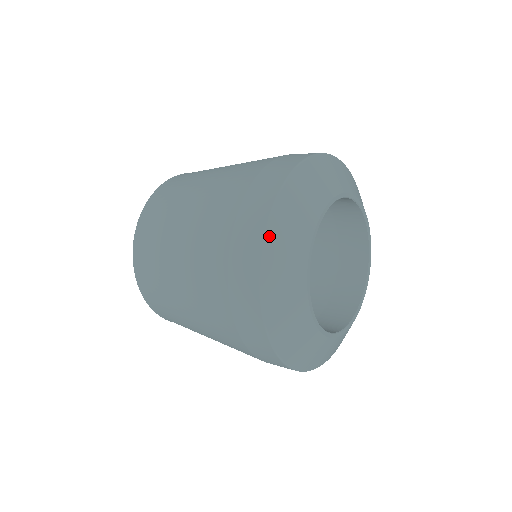
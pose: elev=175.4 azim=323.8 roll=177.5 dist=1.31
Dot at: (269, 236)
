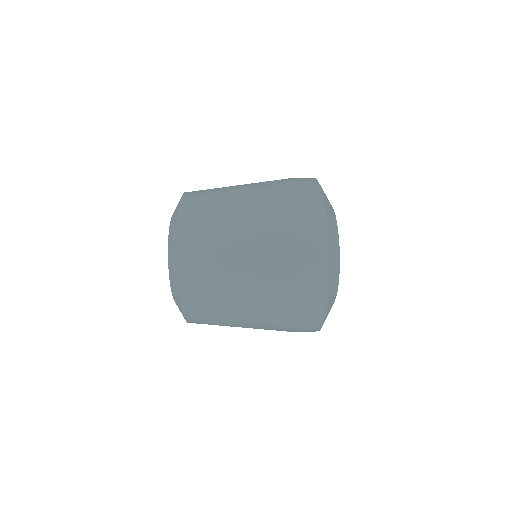
Dot at: (327, 303)
